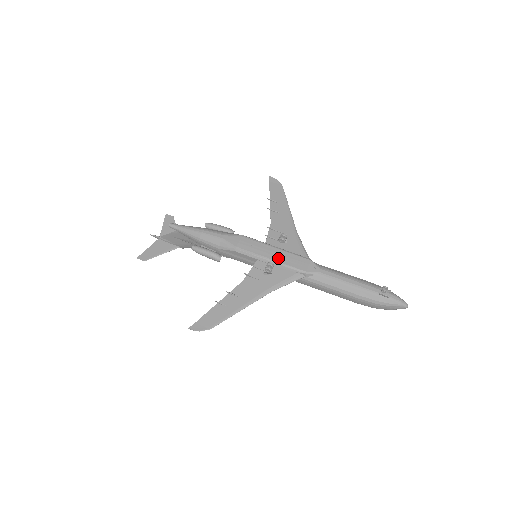
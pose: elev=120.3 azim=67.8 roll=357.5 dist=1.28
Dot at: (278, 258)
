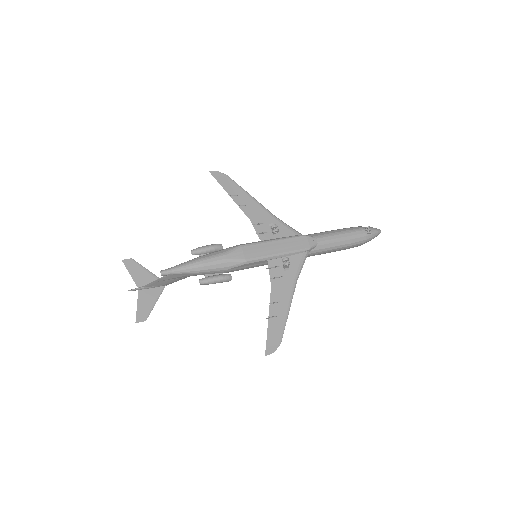
Dot at: (283, 249)
